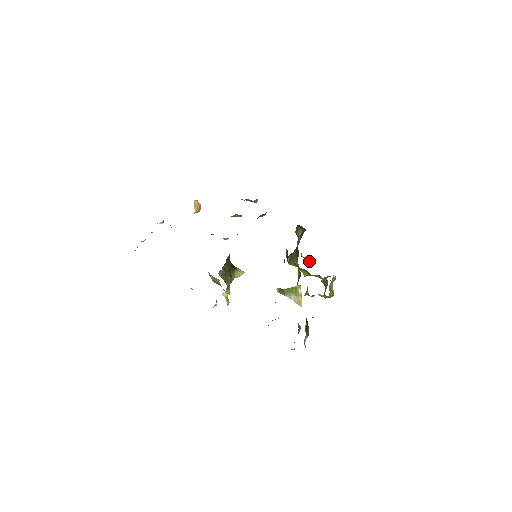
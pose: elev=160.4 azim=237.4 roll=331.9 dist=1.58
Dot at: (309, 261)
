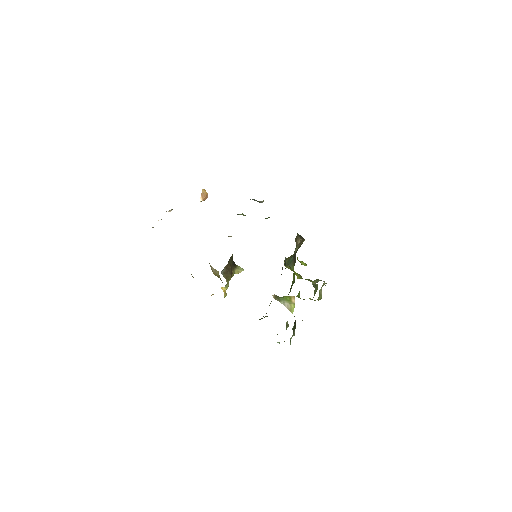
Dot at: (303, 264)
